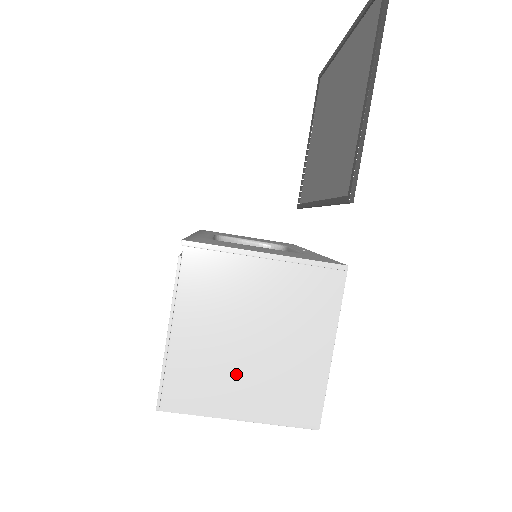
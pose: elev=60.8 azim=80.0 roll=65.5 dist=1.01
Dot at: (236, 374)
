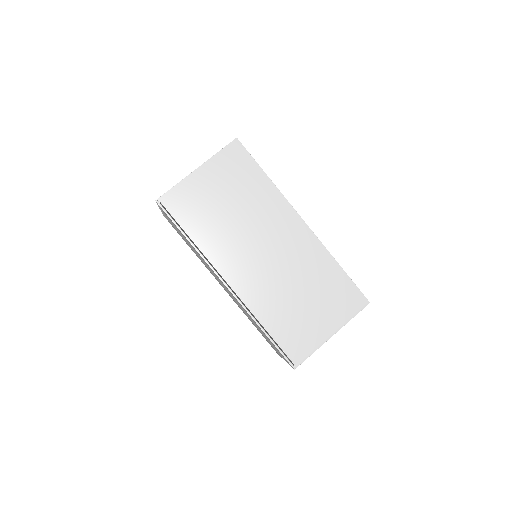
Dot at: occluded
